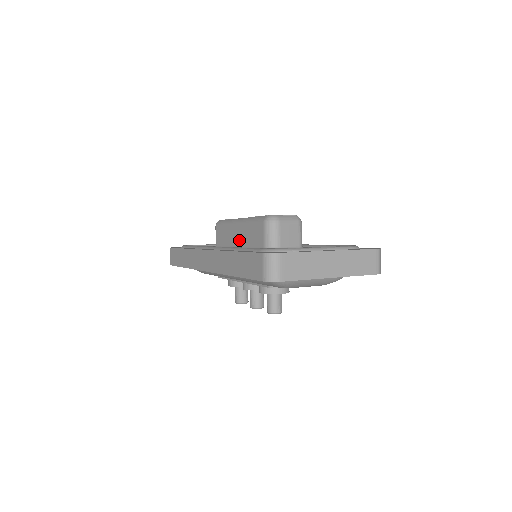
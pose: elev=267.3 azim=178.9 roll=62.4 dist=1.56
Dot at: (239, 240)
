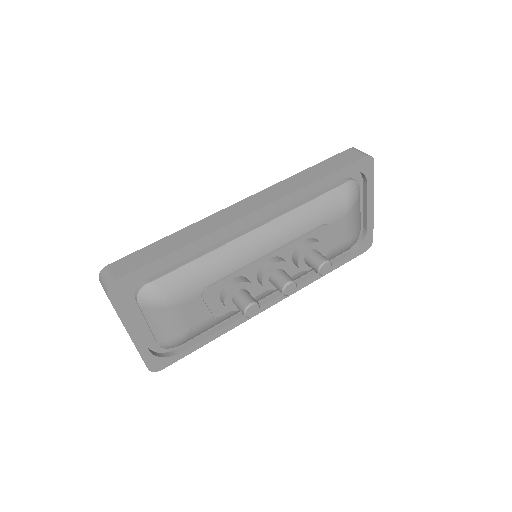
Dot at: occluded
